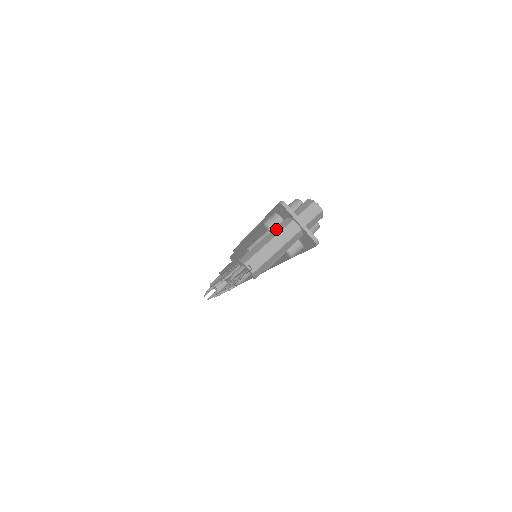
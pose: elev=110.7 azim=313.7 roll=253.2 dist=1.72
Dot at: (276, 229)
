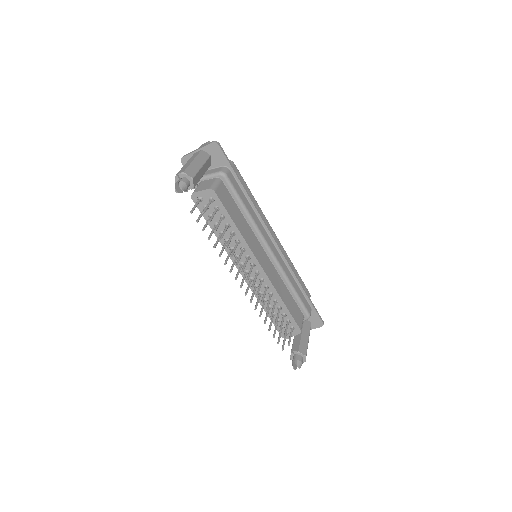
Dot at: occluded
